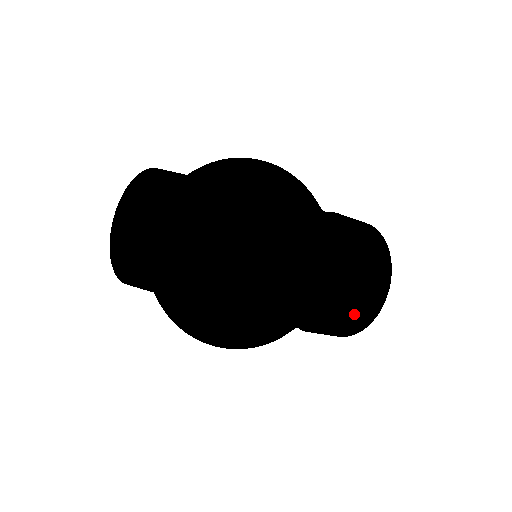
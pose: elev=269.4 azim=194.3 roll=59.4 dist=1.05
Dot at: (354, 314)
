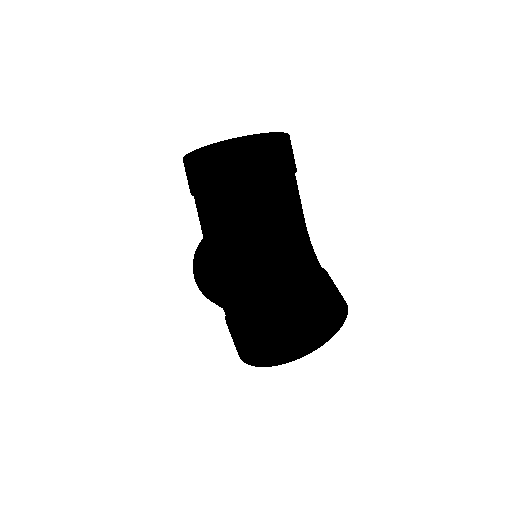
Dot at: (261, 287)
